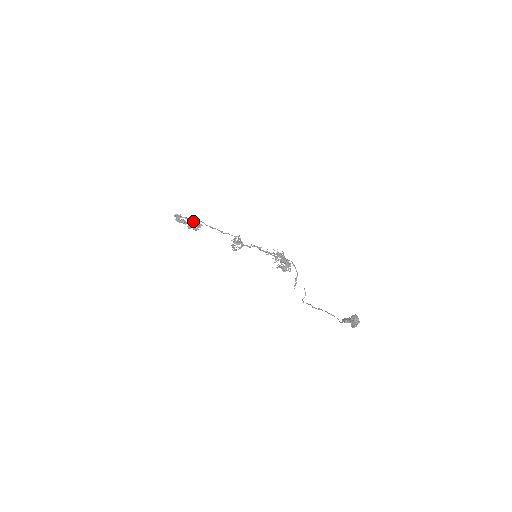
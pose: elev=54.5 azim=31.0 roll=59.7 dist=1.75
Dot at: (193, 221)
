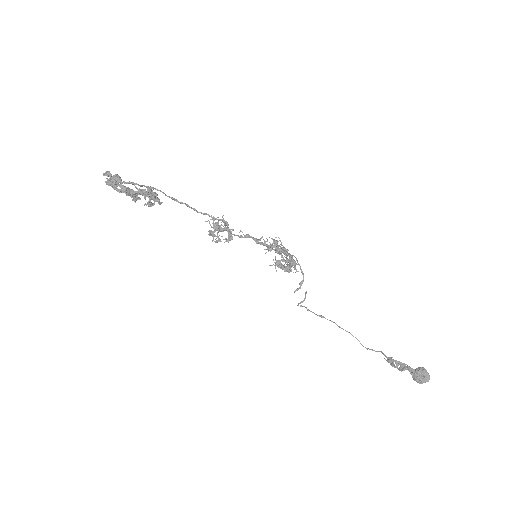
Dot at: (147, 192)
